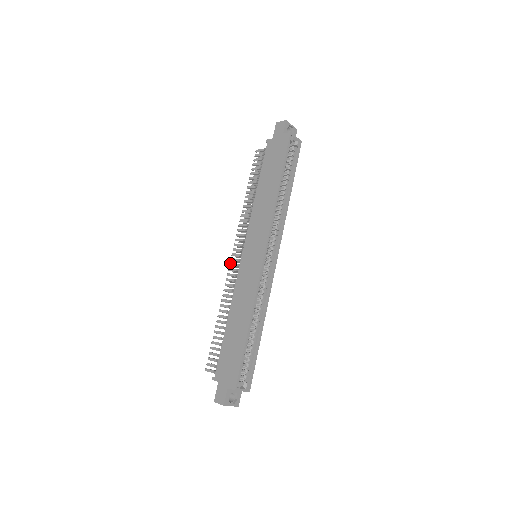
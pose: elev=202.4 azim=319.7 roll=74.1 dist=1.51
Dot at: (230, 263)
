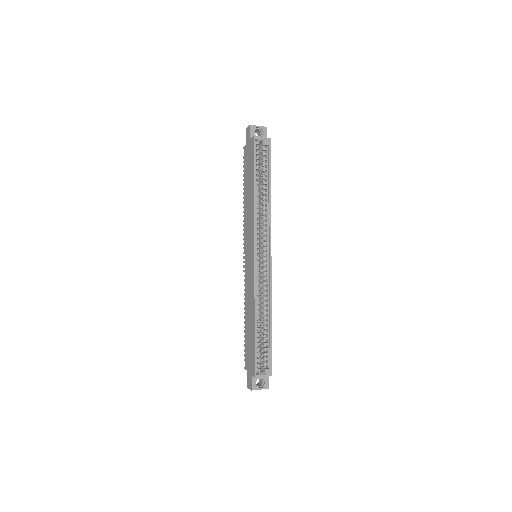
Dot at: (243, 265)
